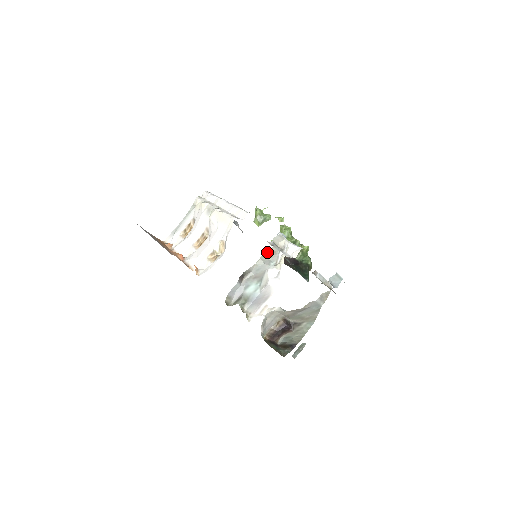
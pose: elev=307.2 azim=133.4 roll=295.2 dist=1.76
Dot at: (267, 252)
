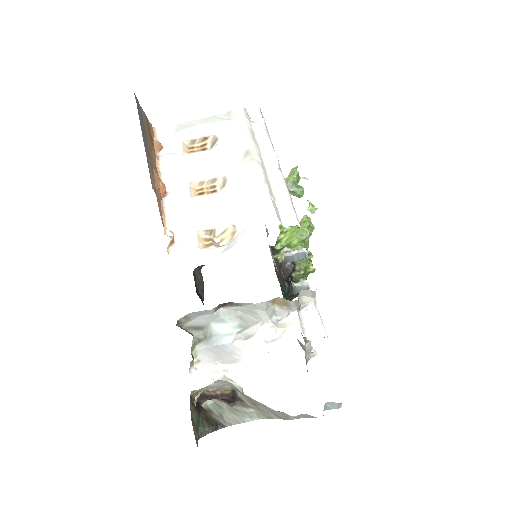
Dot at: (281, 299)
